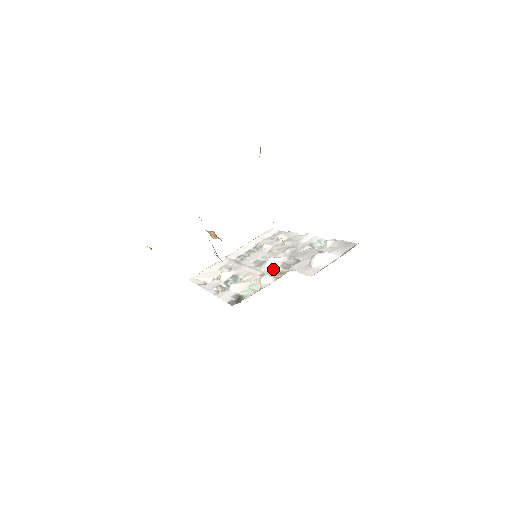
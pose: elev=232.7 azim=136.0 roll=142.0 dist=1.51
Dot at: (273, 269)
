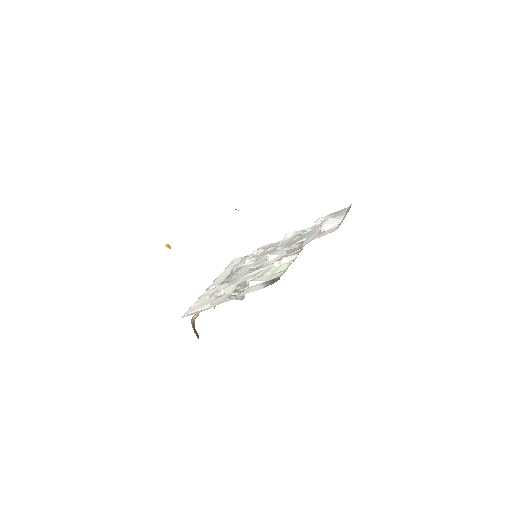
Dot at: occluded
